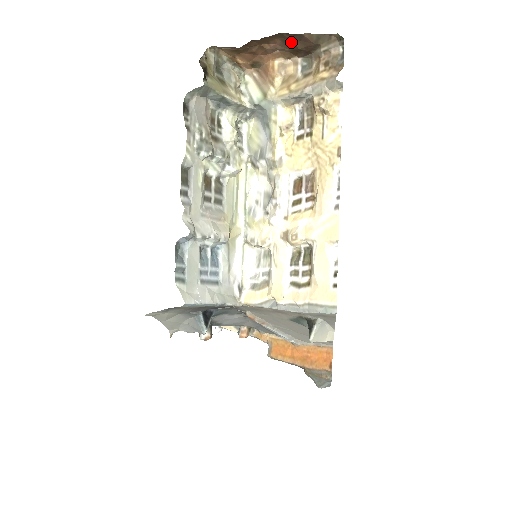
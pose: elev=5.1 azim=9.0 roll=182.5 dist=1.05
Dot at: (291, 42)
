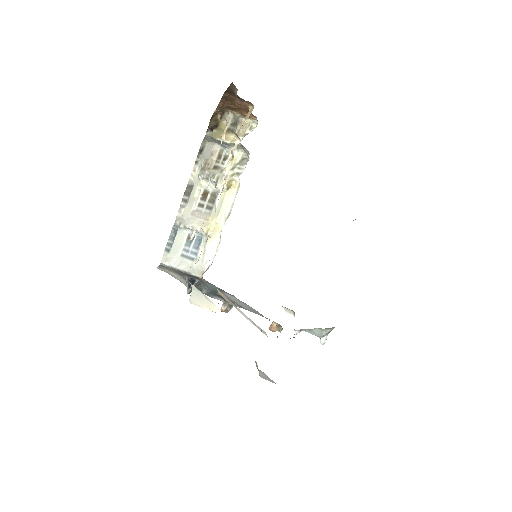
Dot at: (234, 95)
